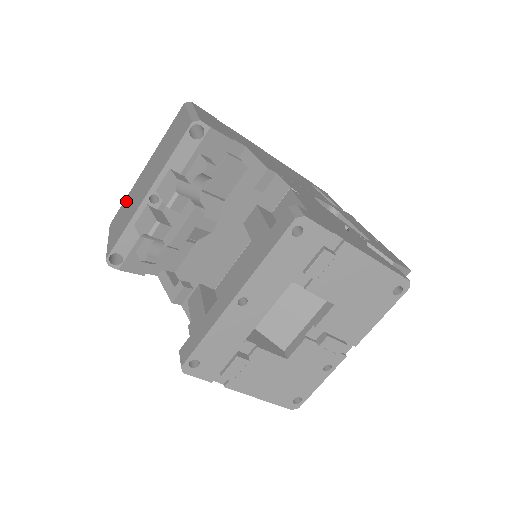
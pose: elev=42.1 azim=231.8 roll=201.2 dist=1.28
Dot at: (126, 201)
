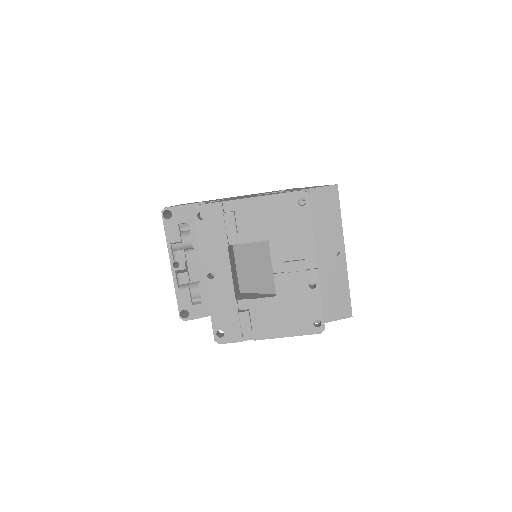
Dot at: occluded
